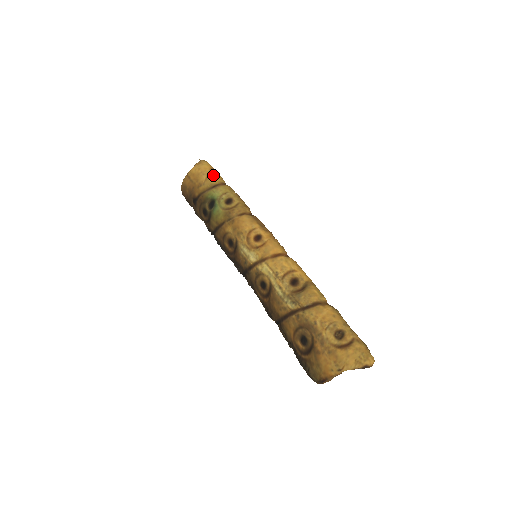
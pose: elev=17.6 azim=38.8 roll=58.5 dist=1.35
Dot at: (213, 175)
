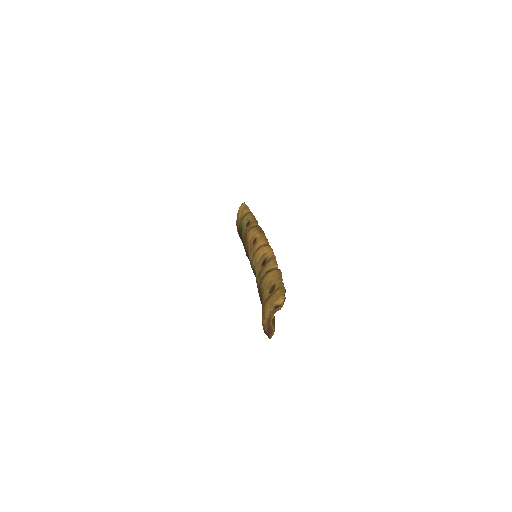
Dot at: (244, 210)
